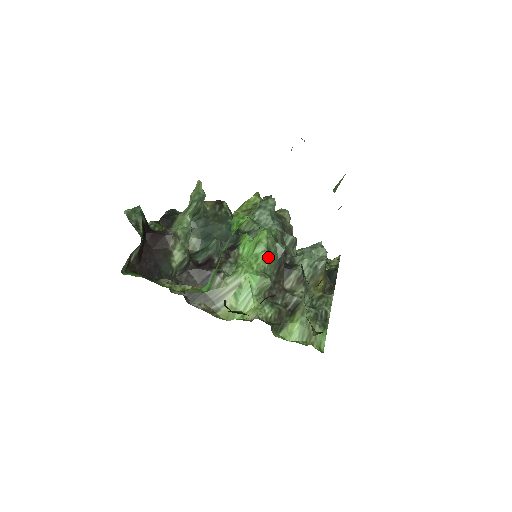
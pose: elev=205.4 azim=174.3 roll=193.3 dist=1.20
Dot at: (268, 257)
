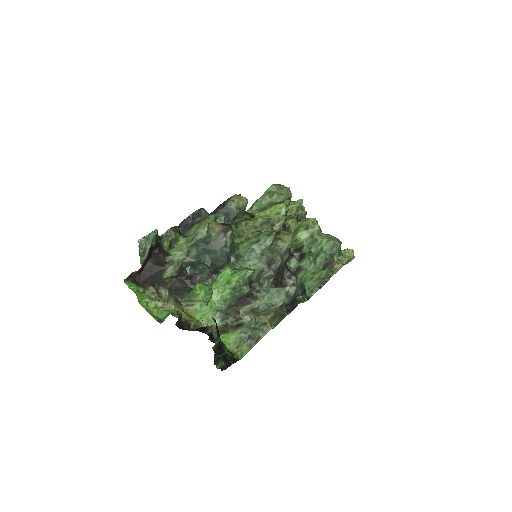
Dot at: (233, 293)
